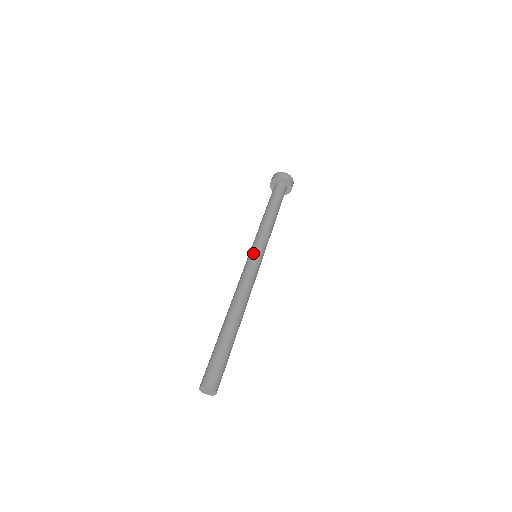
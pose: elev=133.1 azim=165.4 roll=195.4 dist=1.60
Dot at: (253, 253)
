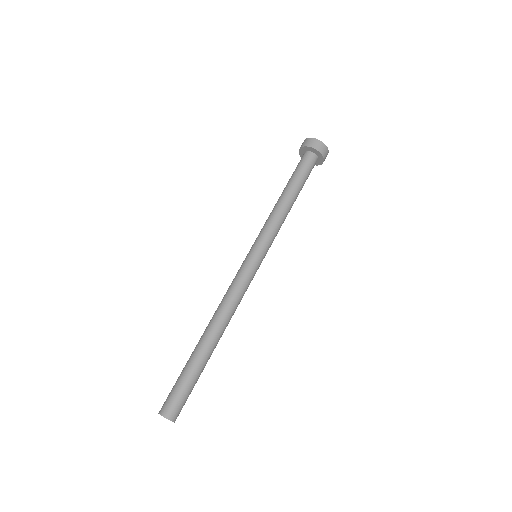
Dot at: (259, 259)
